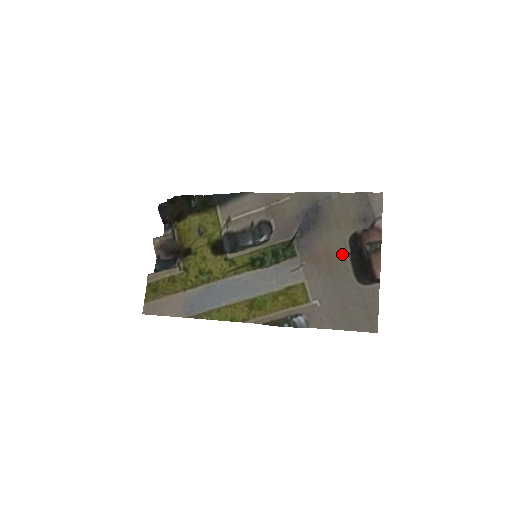
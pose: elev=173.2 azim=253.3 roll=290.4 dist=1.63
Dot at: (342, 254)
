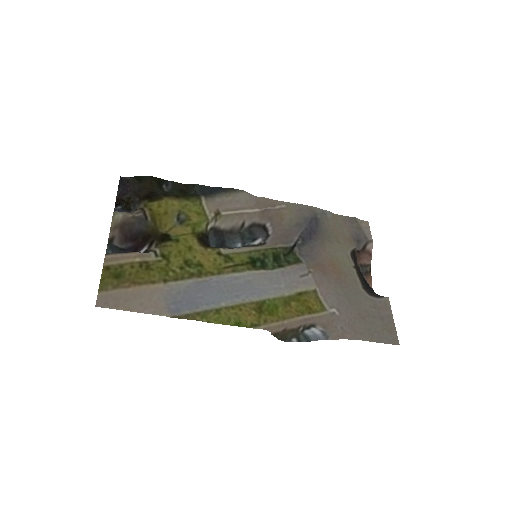
Dot at: (349, 266)
